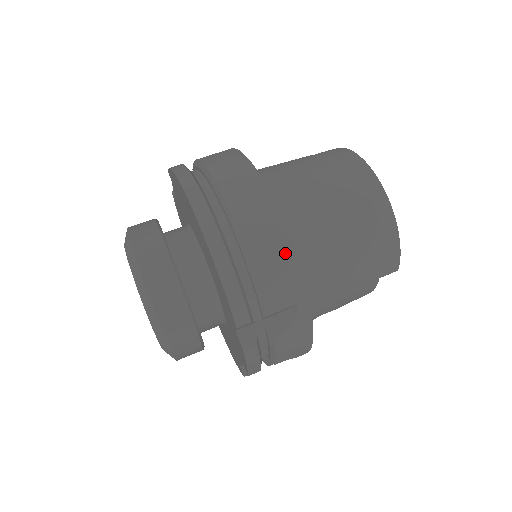
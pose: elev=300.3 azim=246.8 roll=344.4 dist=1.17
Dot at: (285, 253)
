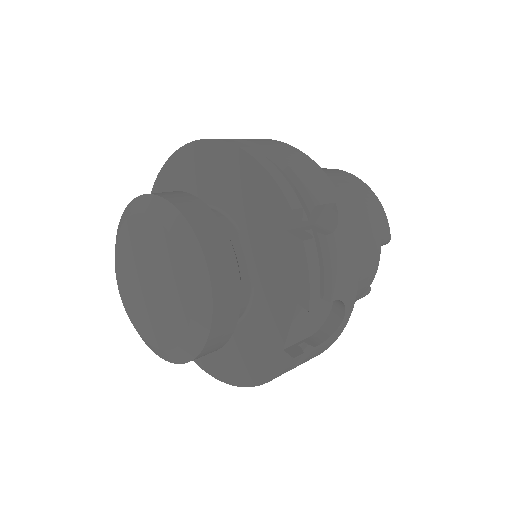
Dot at: (308, 161)
